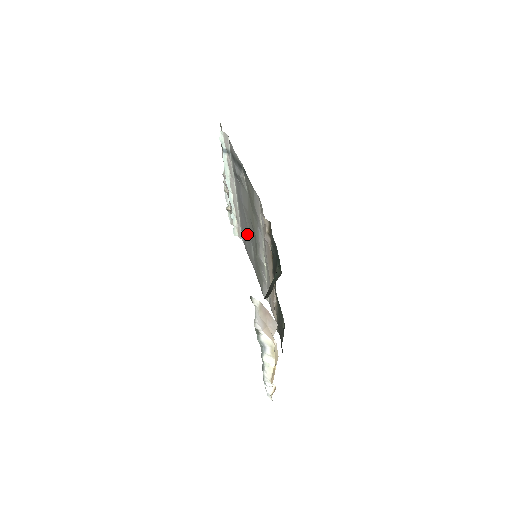
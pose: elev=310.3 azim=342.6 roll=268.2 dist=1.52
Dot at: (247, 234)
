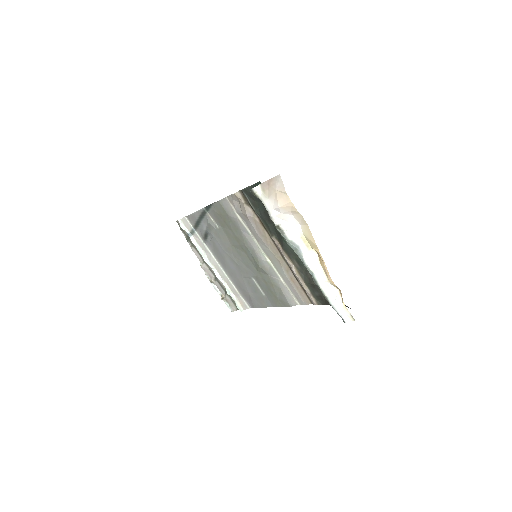
Dot at: (245, 279)
